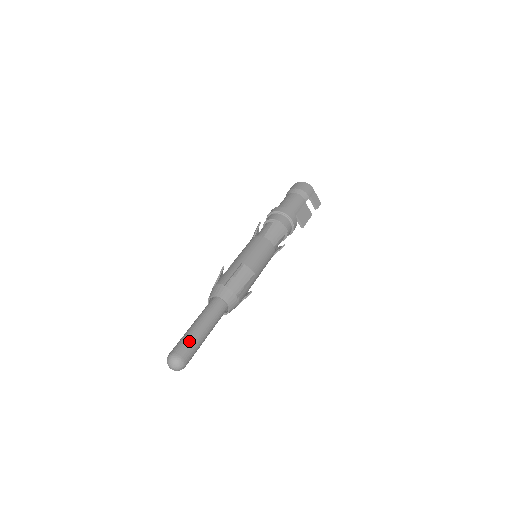
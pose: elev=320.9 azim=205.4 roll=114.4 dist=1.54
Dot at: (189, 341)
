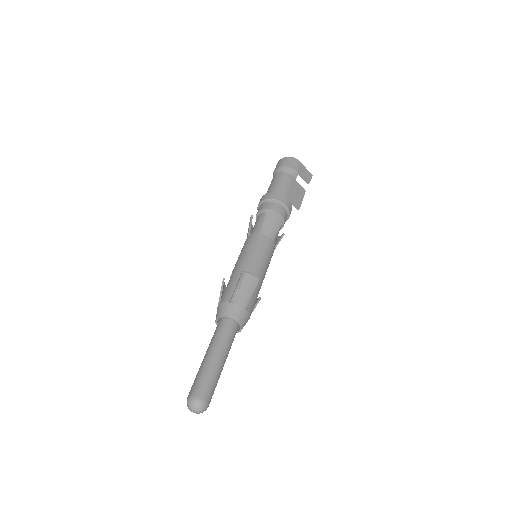
Dot at: (206, 377)
